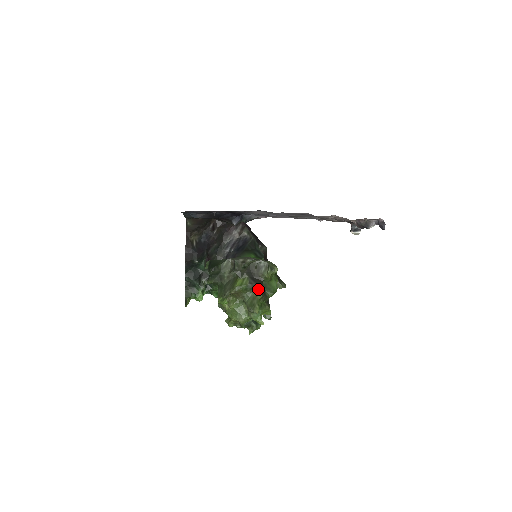
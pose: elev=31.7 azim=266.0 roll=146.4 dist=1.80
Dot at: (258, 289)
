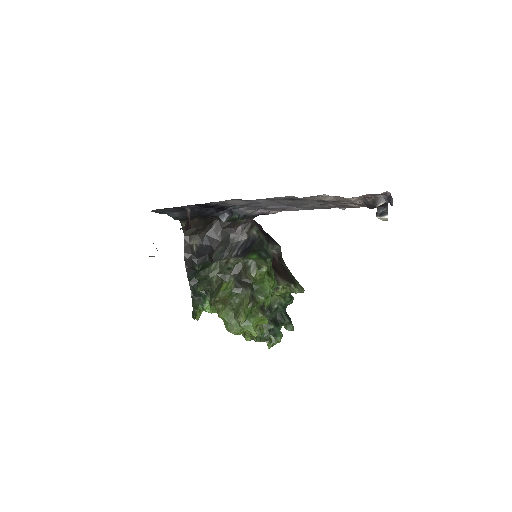
Dot at: (245, 293)
